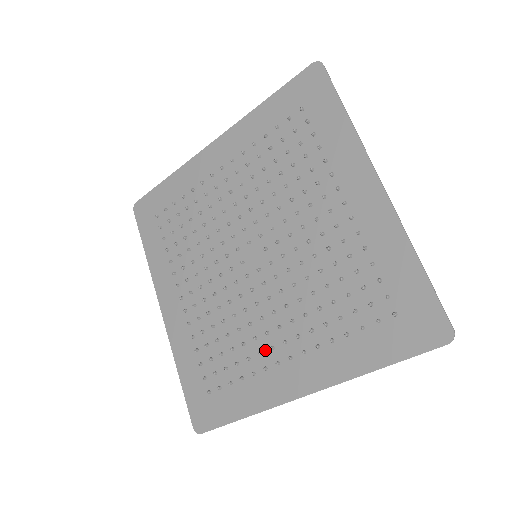
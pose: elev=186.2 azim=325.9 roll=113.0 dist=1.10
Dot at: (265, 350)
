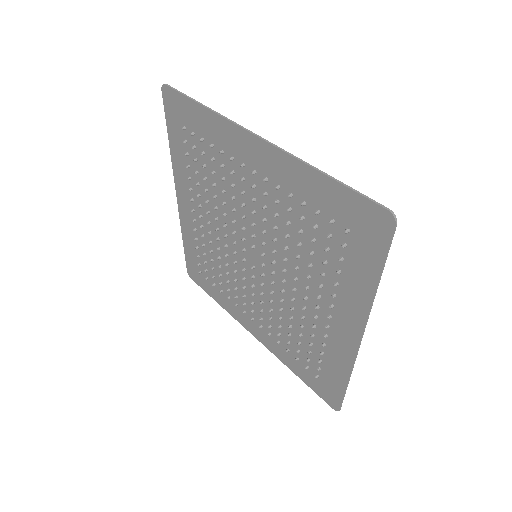
Dot at: (240, 299)
